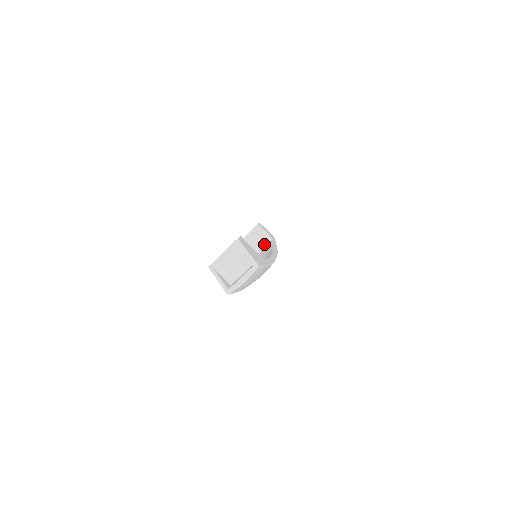
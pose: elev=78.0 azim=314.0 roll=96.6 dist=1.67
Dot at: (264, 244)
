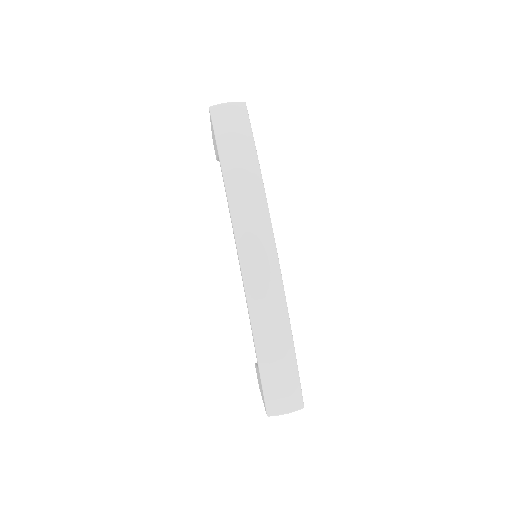
Dot at: occluded
